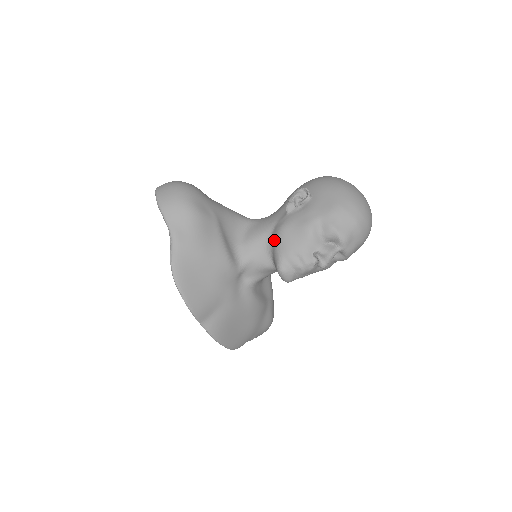
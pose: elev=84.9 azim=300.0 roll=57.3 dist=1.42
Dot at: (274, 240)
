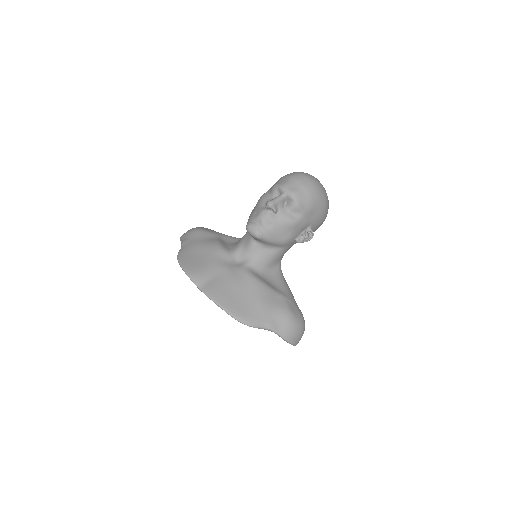
Dot at: occluded
